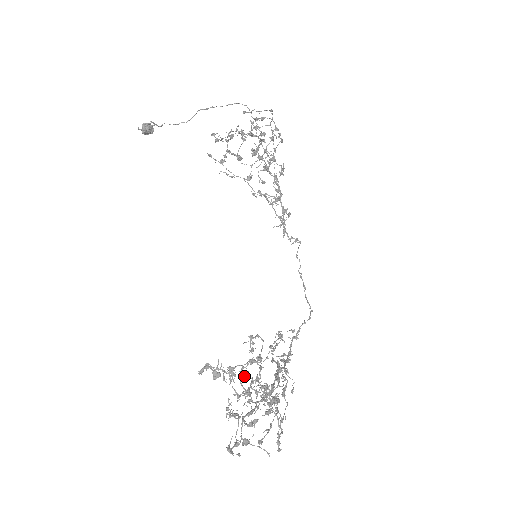
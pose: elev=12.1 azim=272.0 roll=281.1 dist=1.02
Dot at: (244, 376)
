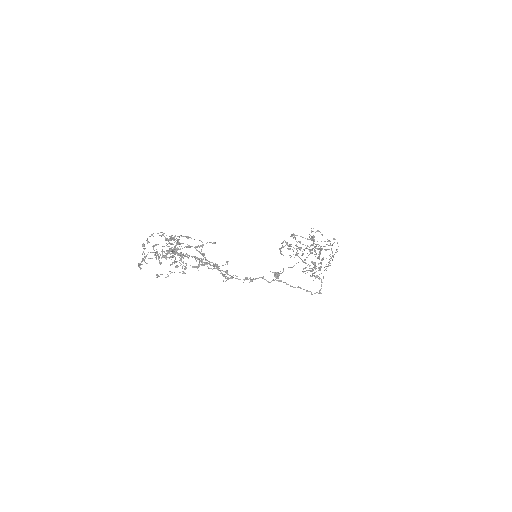
Dot at: occluded
